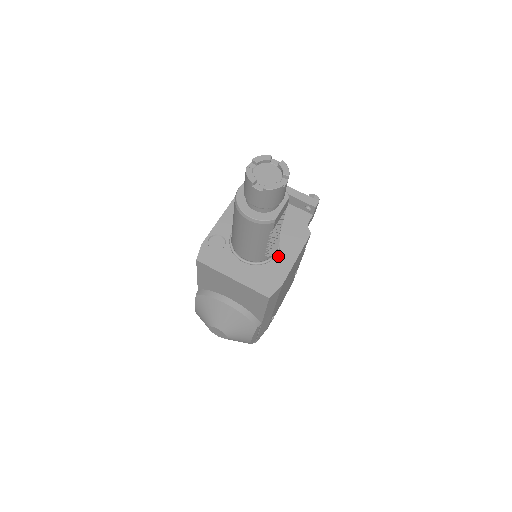
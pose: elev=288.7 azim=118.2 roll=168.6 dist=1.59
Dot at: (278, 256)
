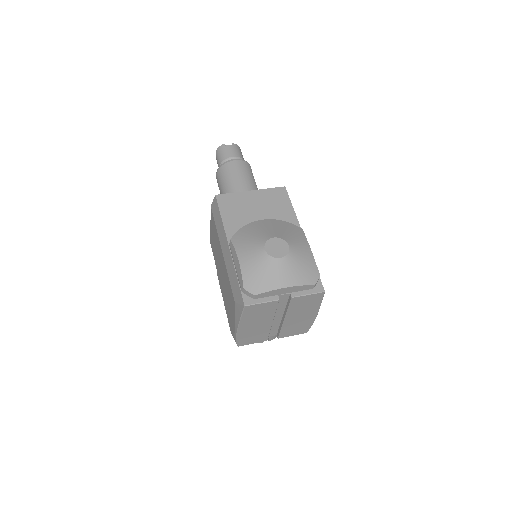
Dot at: occluded
